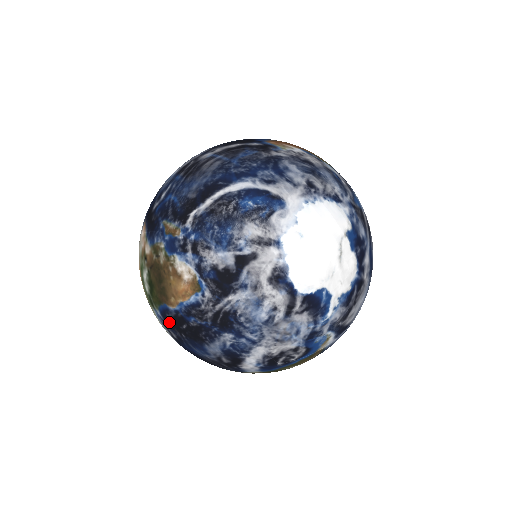
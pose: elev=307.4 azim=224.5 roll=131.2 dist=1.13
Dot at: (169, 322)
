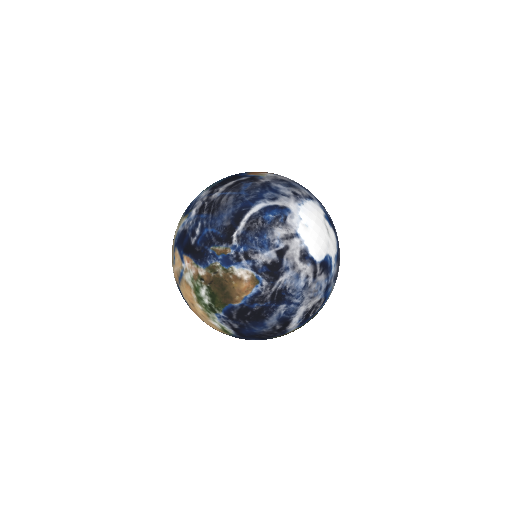
Dot at: (233, 316)
